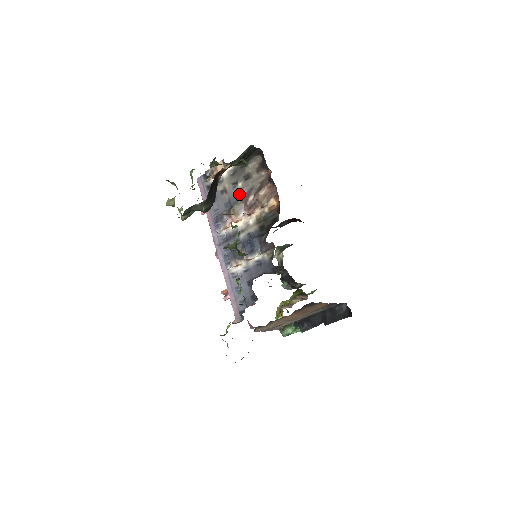
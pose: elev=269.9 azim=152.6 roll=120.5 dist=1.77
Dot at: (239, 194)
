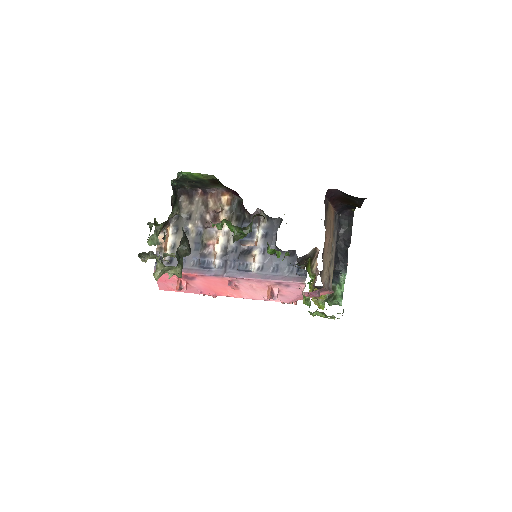
Dot at: (197, 231)
